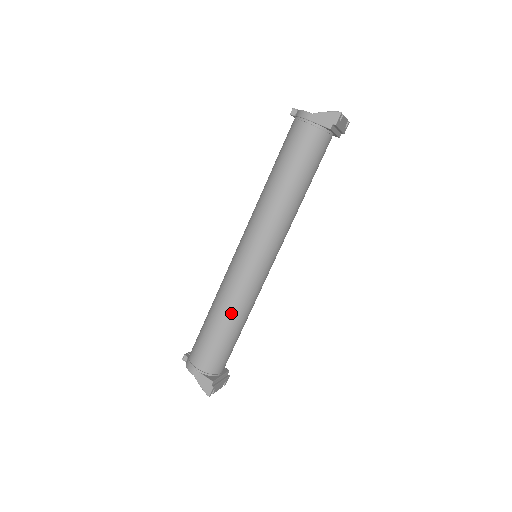
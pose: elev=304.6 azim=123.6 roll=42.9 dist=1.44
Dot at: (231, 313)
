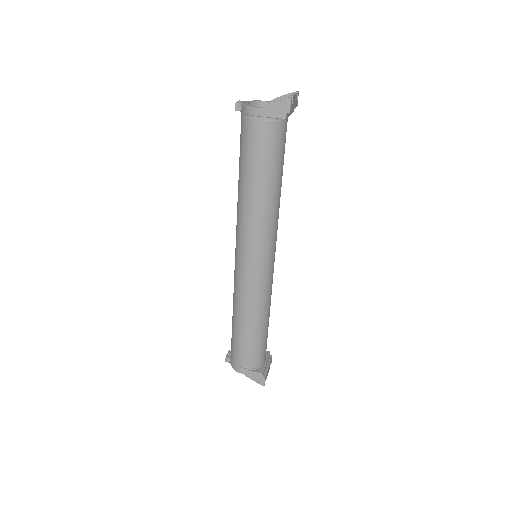
Dot at: (255, 316)
